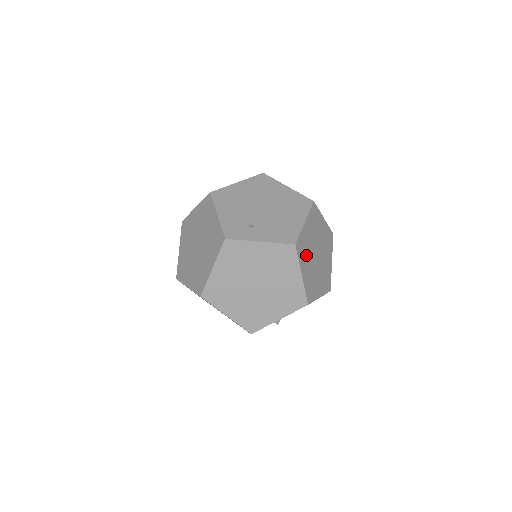
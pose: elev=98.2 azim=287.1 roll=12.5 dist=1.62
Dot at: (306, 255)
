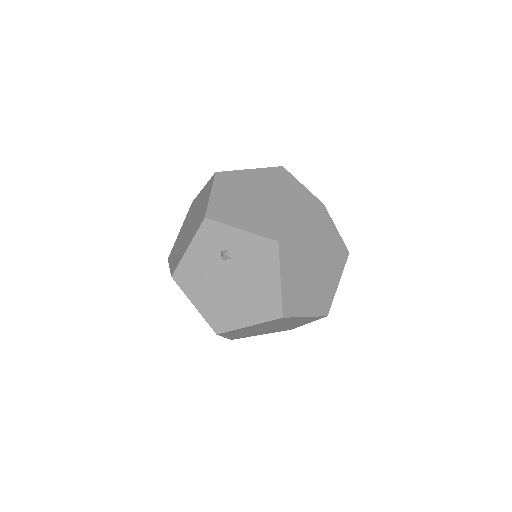
Dot at: (316, 234)
